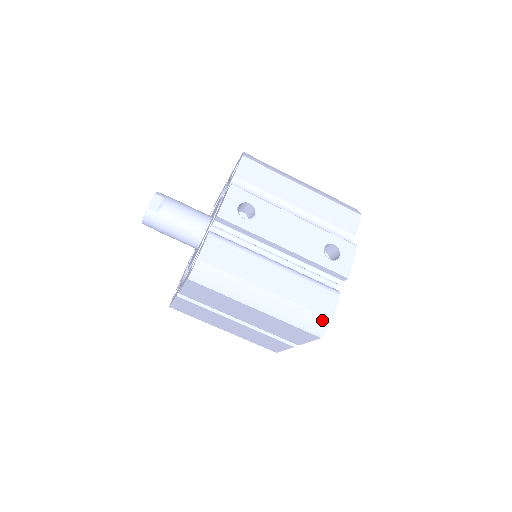
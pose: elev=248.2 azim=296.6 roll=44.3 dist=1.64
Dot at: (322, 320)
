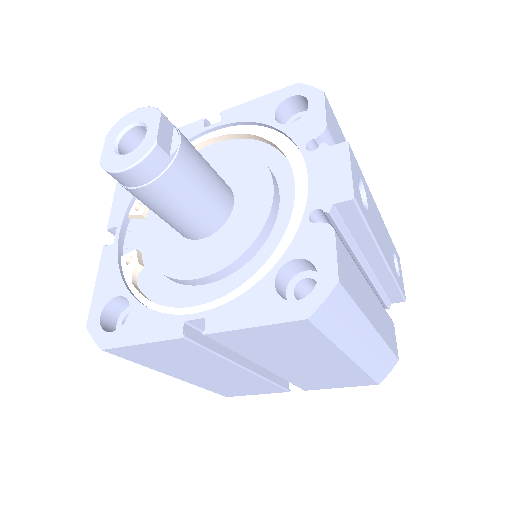
Dot at: (393, 362)
